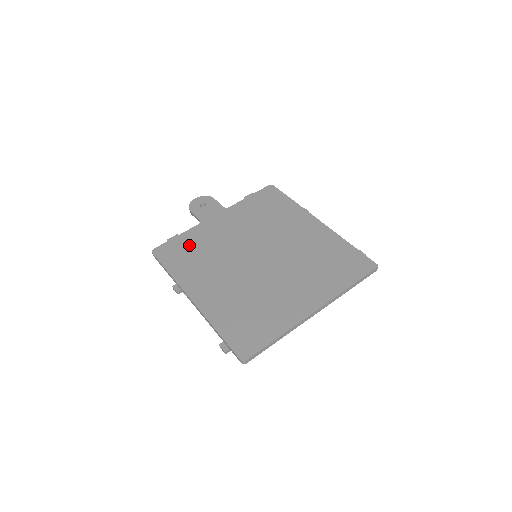
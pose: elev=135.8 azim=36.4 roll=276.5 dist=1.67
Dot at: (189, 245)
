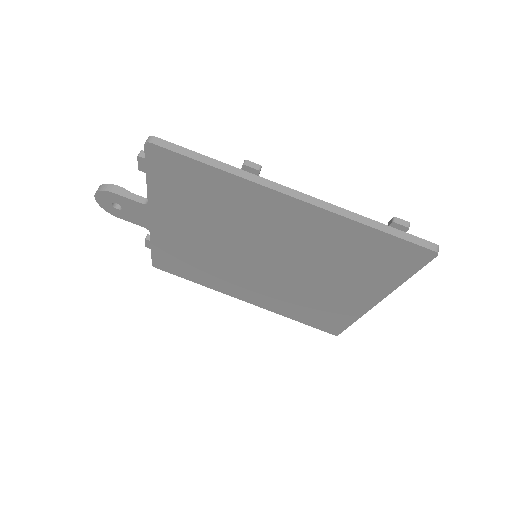
Dot at: (176, 258)
